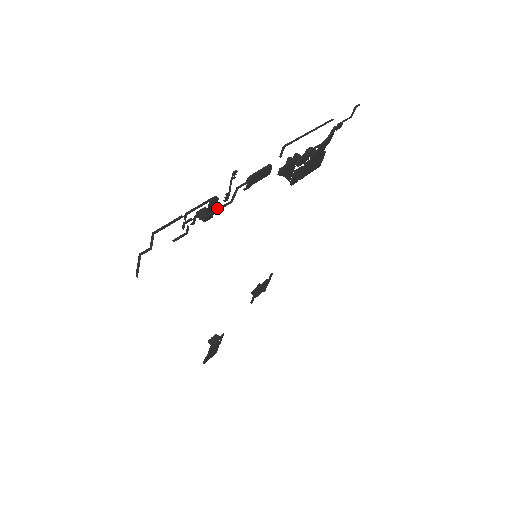
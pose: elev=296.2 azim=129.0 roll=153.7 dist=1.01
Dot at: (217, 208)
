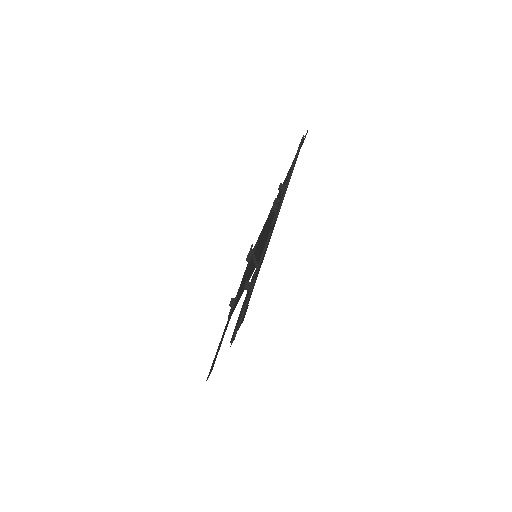
Dot at: (253, 278)
